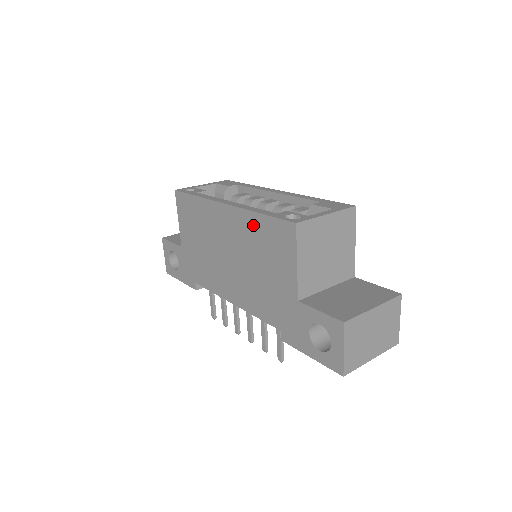
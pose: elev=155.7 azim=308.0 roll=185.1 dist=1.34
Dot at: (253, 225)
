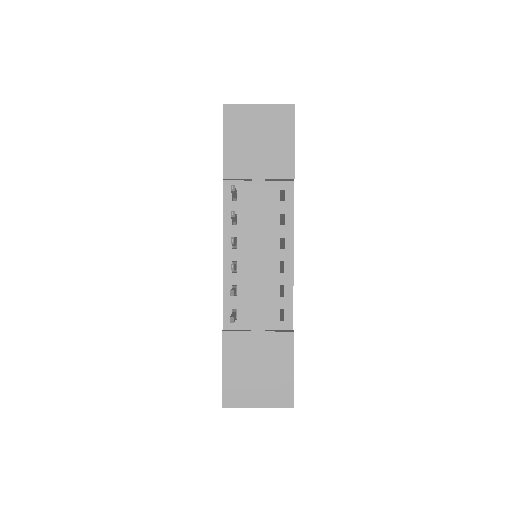
Dot at: occluded
